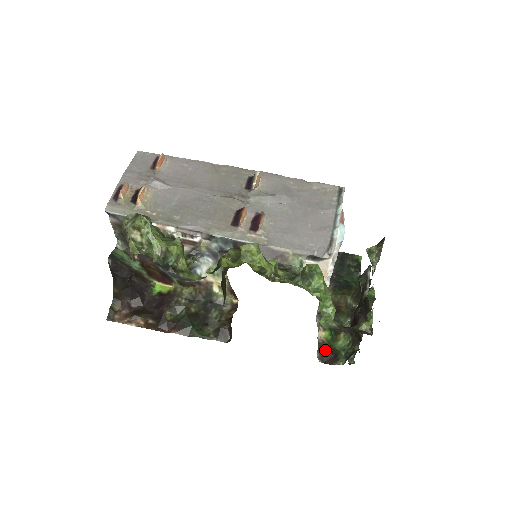
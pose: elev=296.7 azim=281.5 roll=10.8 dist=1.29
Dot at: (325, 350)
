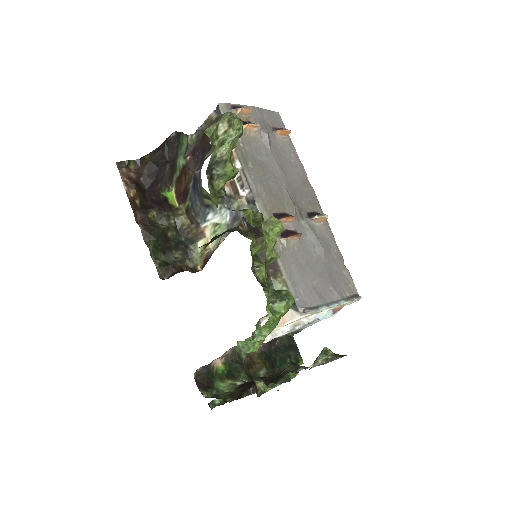
Dot at: (207, 374)
